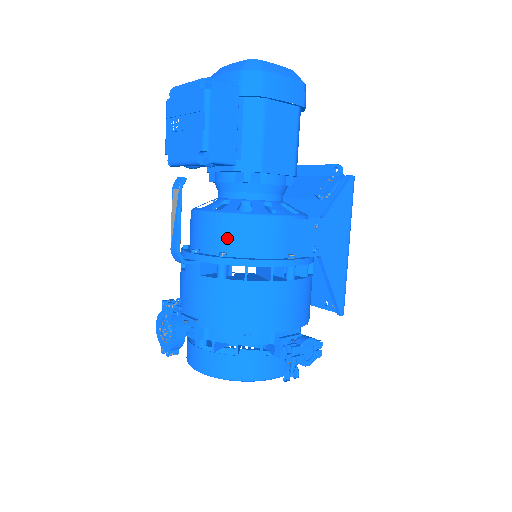
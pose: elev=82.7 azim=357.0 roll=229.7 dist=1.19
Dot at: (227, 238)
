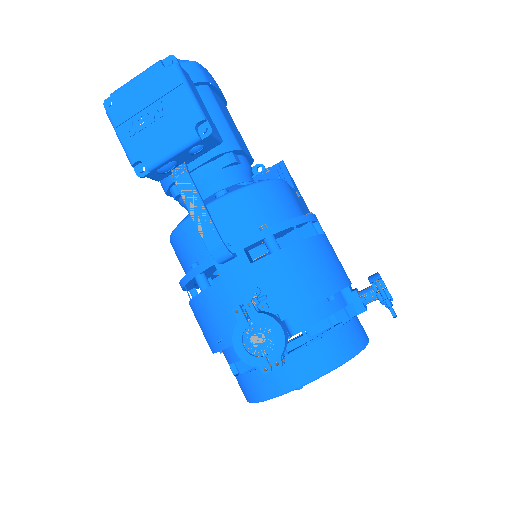
Dot at: (256, 212)
